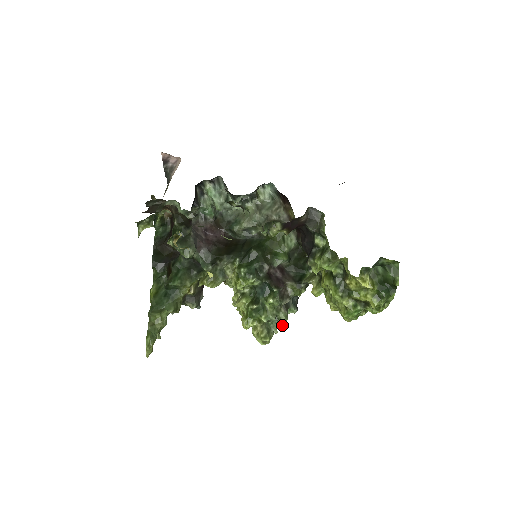
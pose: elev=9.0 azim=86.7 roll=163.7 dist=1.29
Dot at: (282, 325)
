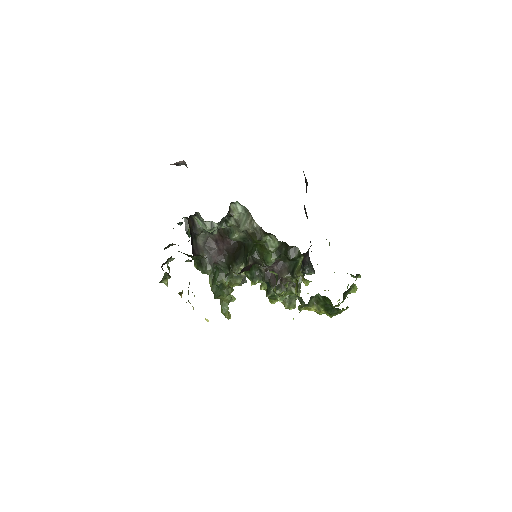
Dot at: occluded
